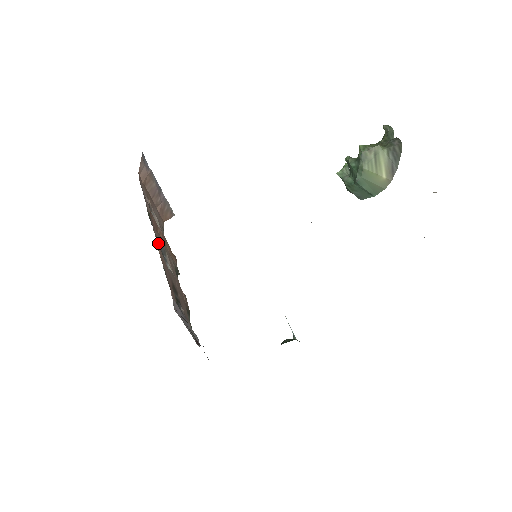
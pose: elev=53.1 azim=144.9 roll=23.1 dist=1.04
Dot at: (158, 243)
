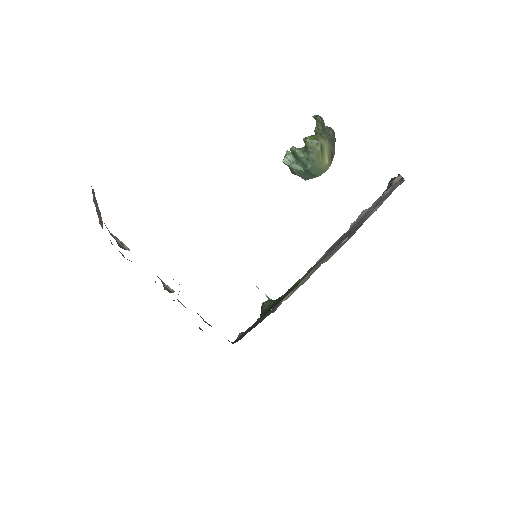
Dot at: occluded
